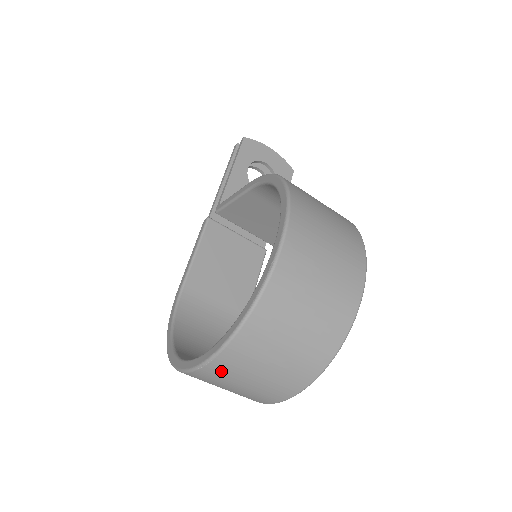
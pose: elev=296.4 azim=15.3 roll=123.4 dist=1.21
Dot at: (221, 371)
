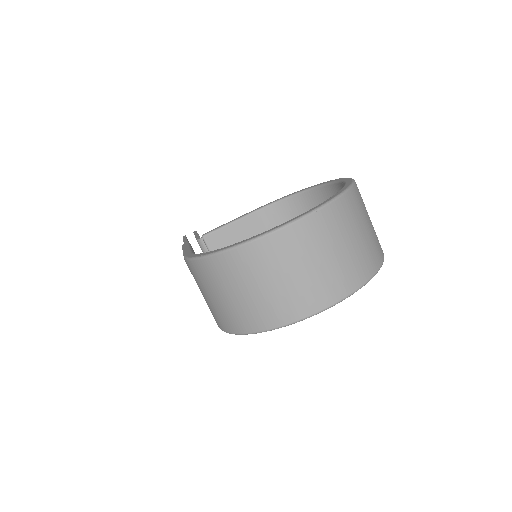
Dot at: (328, 223)
